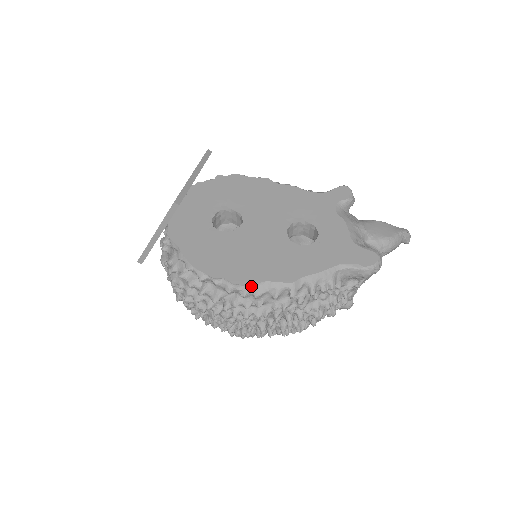
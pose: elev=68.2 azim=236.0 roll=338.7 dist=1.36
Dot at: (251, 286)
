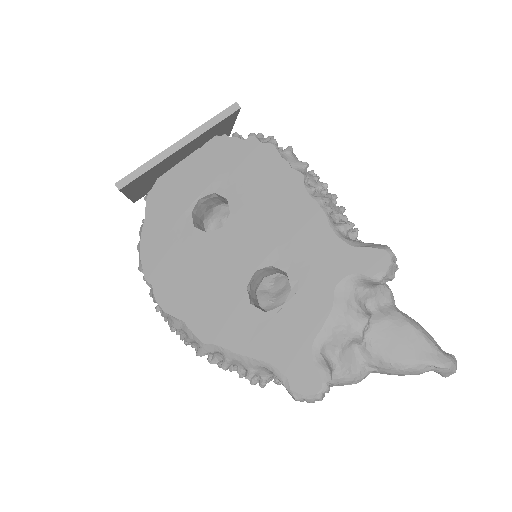
Dot at: (168, 314)
